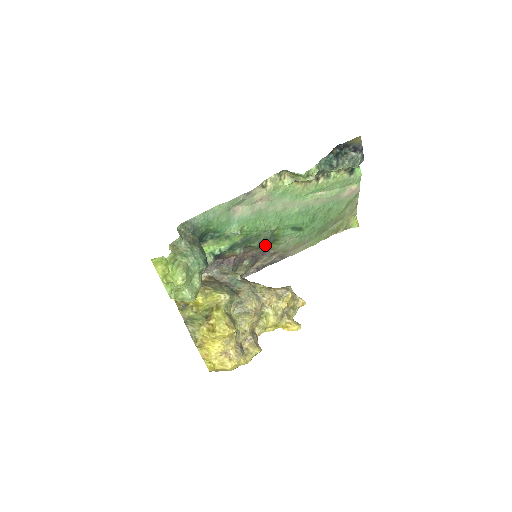
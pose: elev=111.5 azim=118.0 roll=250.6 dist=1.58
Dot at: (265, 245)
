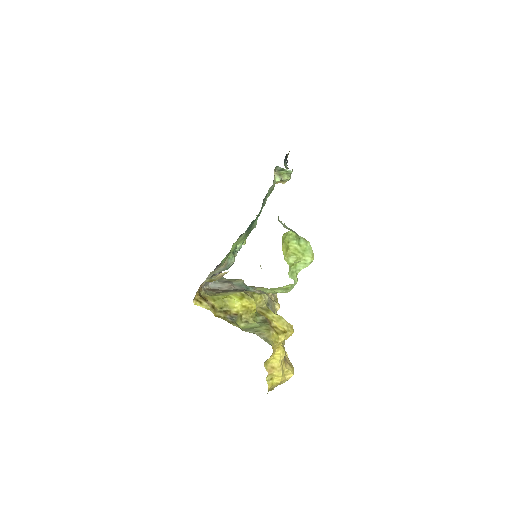
Dot at: occluded
